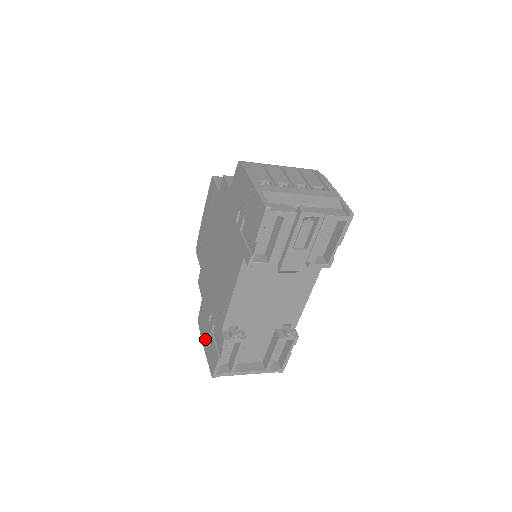
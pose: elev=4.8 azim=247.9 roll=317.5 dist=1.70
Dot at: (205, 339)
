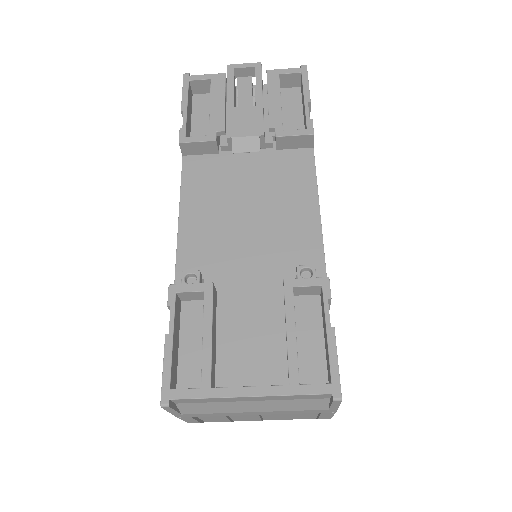
Dot at: occluded
